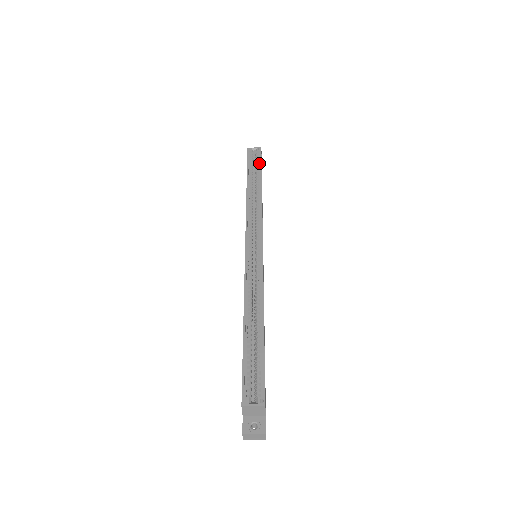
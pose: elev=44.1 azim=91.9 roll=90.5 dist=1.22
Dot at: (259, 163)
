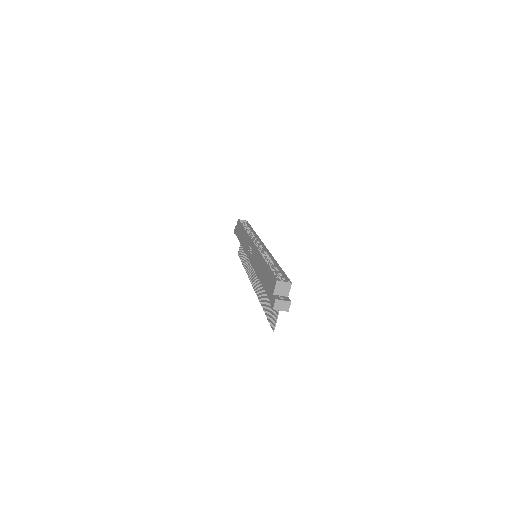
Dot at: (248, 225)
